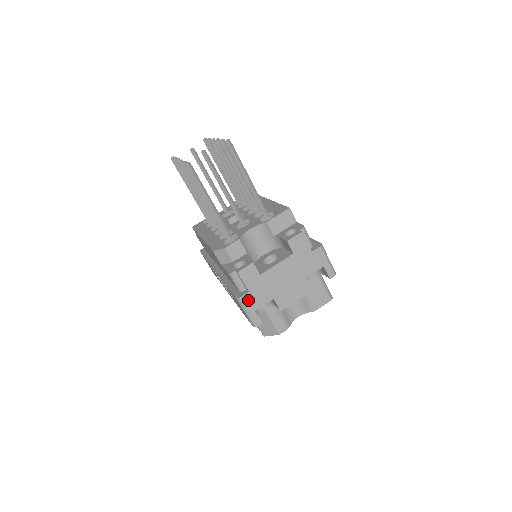
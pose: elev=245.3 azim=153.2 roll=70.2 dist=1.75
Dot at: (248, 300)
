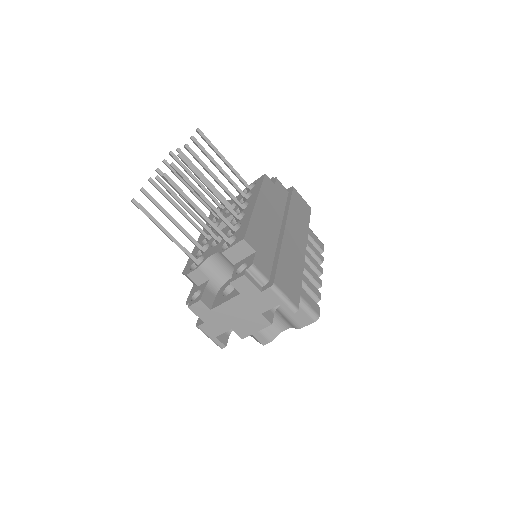
Dot at: (206, 329)
